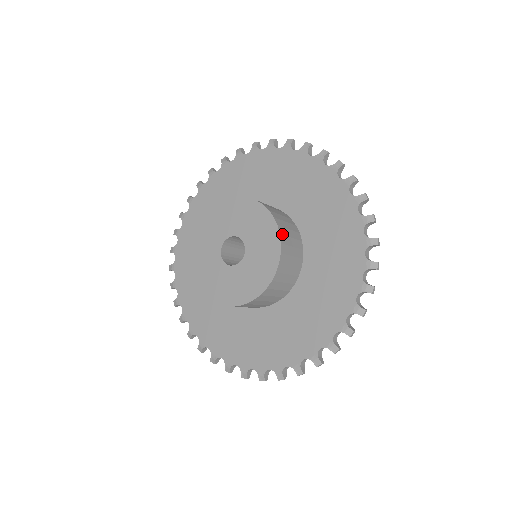
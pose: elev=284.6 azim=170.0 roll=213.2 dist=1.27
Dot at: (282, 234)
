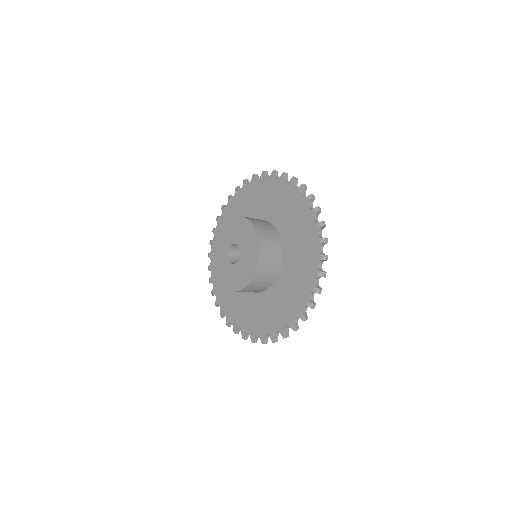
Dot at: (247, 218)
